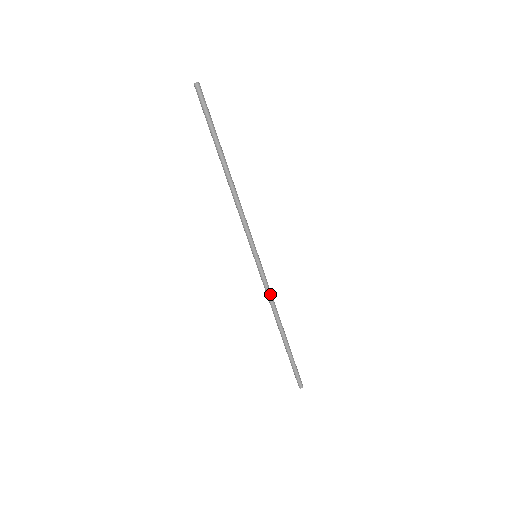
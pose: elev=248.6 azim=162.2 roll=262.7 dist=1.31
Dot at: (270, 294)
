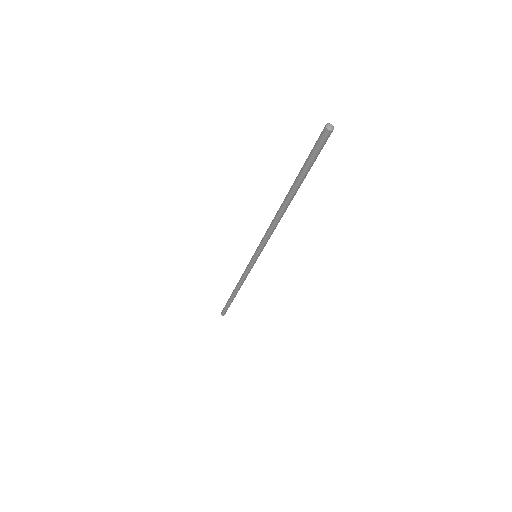
Dot at: occluded
